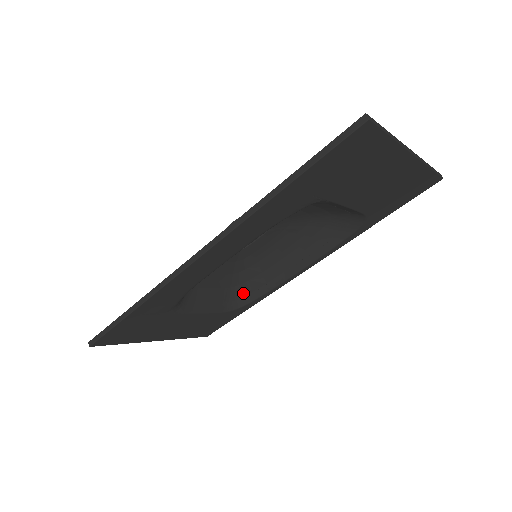
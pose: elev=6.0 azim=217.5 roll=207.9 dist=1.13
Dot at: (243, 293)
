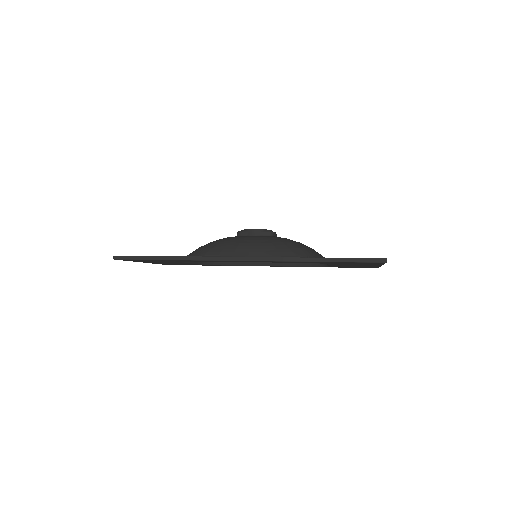
Dot at: occluded
